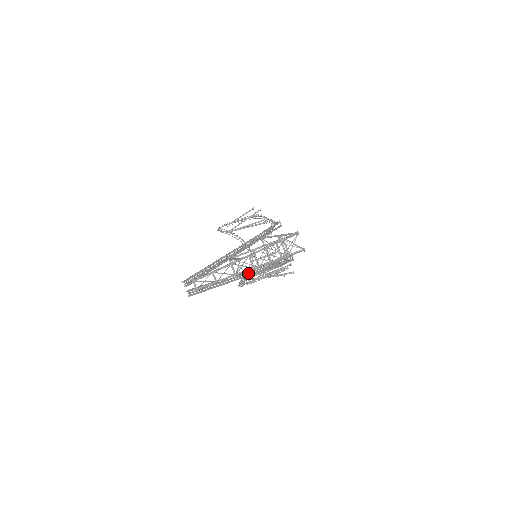
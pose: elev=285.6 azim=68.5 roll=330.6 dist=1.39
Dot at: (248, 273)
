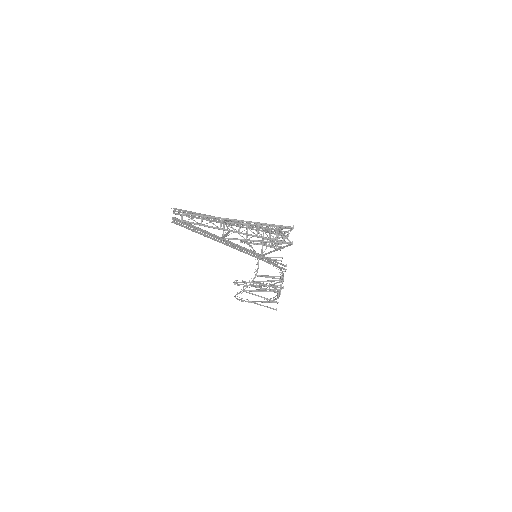
Dot at: (236, 246)
